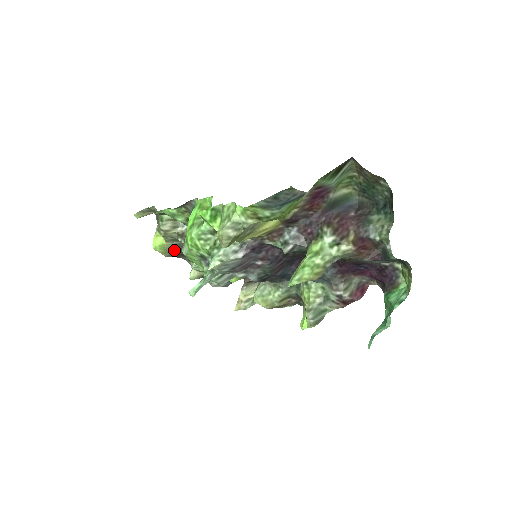
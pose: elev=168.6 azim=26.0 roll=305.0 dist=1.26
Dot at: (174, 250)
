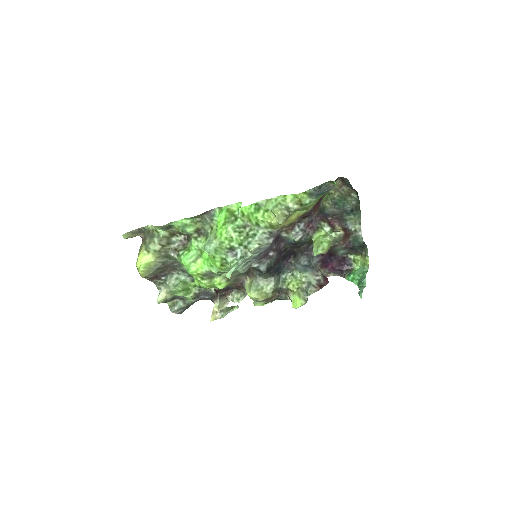
Dot at: (157, 268)
